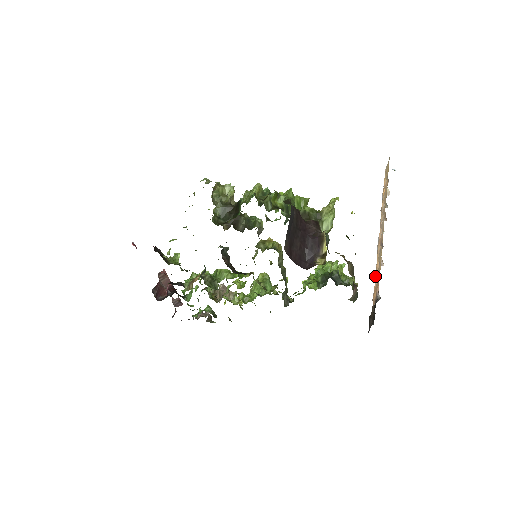
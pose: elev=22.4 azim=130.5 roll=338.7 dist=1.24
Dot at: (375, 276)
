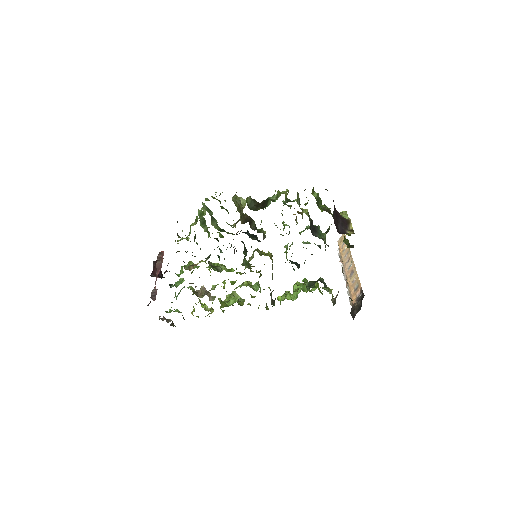
Dot at: (349, 291)
